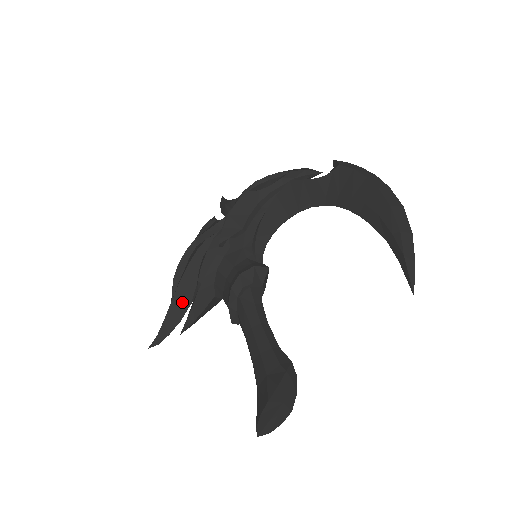
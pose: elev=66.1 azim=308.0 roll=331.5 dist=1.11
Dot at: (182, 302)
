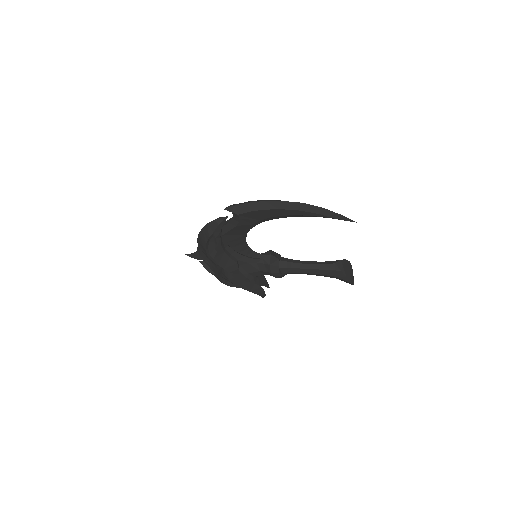
Dot at: (252, 287)
